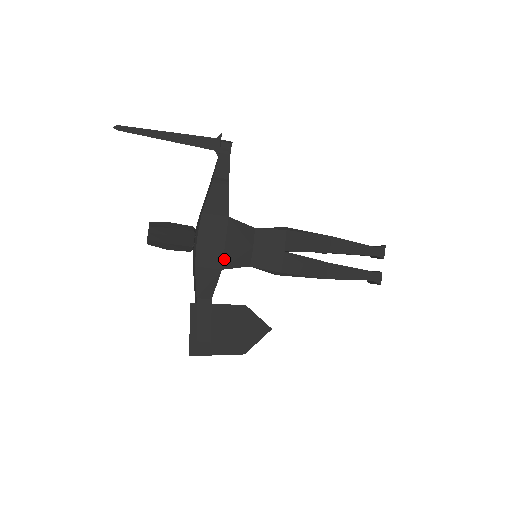
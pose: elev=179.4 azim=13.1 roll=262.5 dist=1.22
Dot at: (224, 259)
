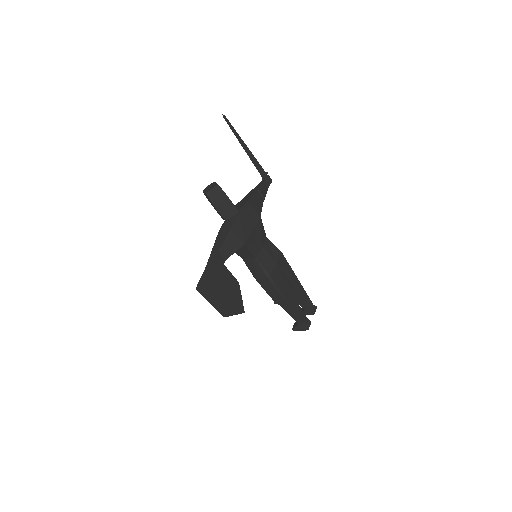
Dot at: (248, 239)
